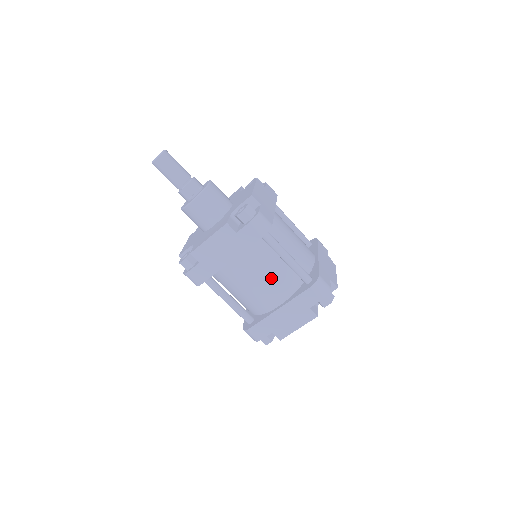
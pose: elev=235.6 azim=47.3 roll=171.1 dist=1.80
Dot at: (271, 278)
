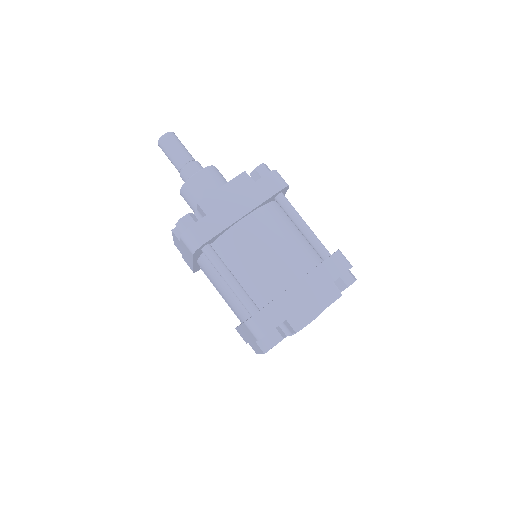
Dot at: (286, 246)
